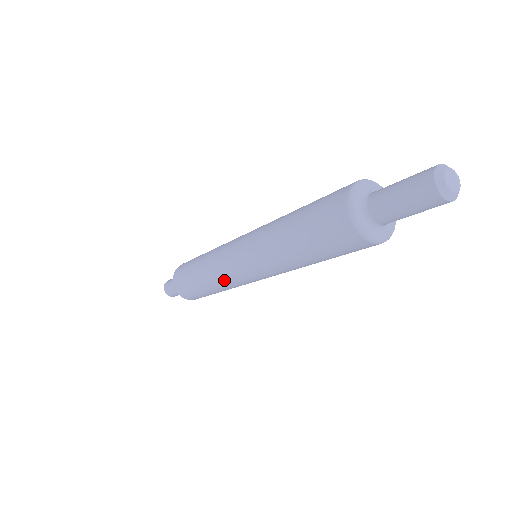
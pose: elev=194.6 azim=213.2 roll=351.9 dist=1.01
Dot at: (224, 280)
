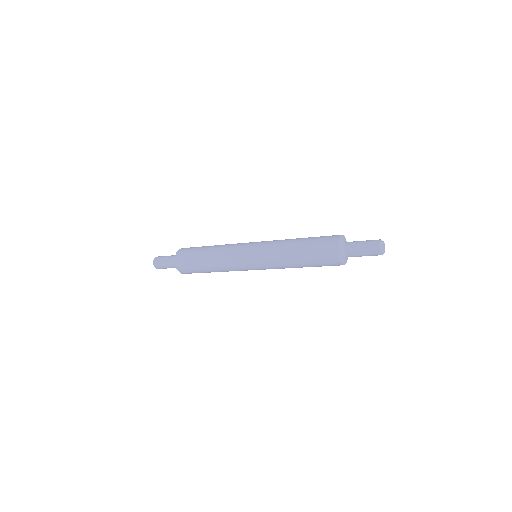
Dot at: occluded
